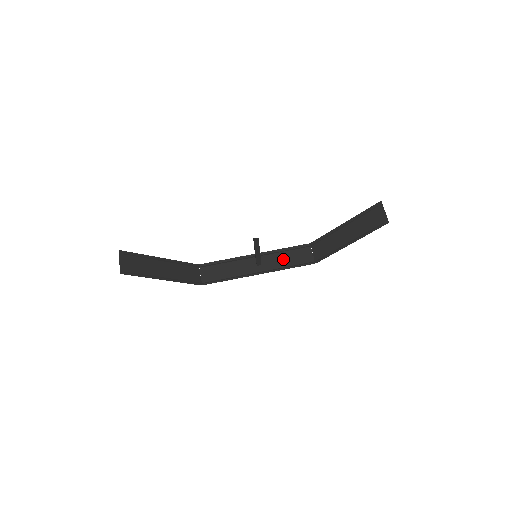
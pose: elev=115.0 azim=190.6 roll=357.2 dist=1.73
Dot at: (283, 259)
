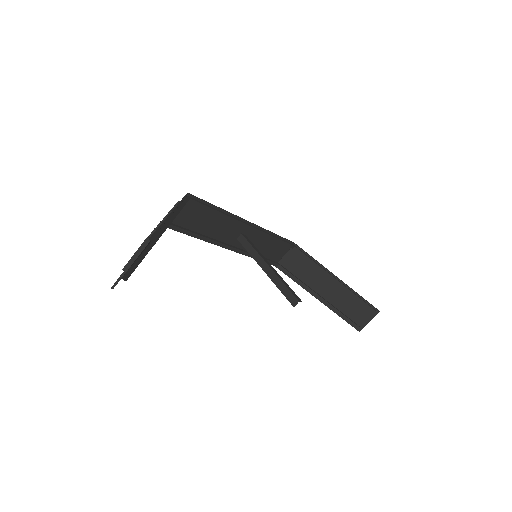
Dot at: (262, 246)
